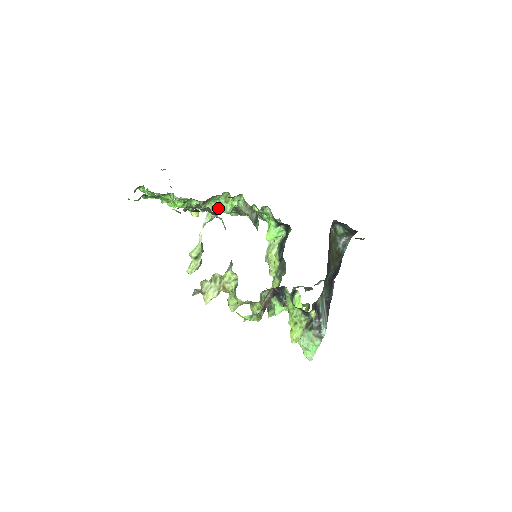
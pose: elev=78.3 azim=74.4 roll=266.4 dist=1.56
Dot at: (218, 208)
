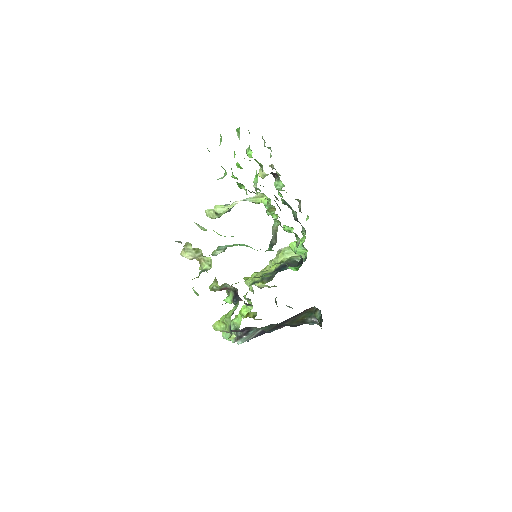
Dot at: (264, 203)
